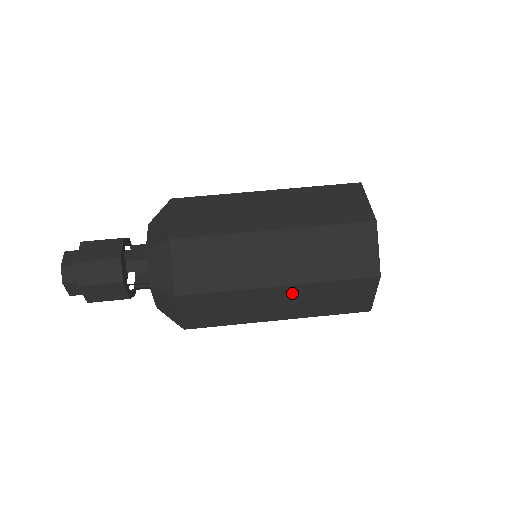
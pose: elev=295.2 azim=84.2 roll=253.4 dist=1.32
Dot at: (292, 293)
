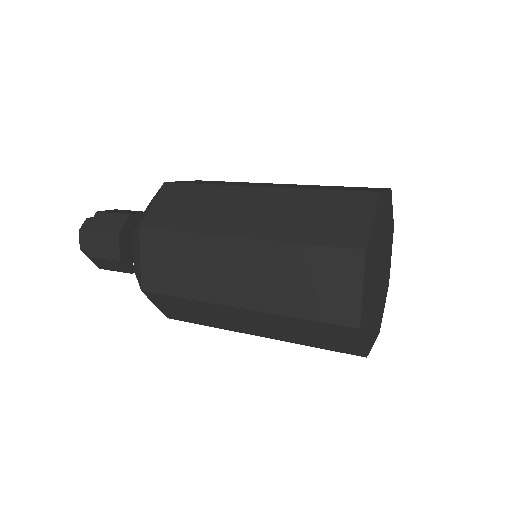
Dot at: (254, 255)
